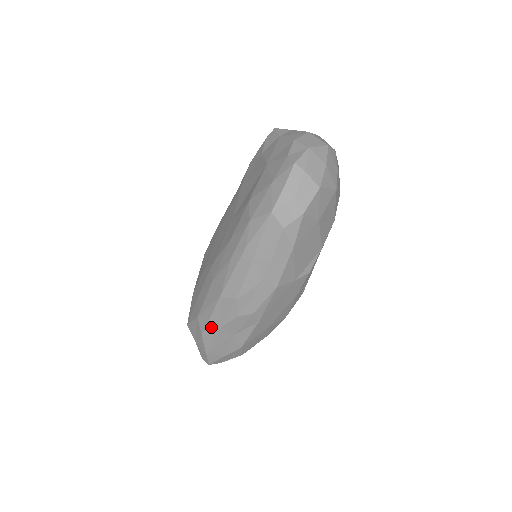
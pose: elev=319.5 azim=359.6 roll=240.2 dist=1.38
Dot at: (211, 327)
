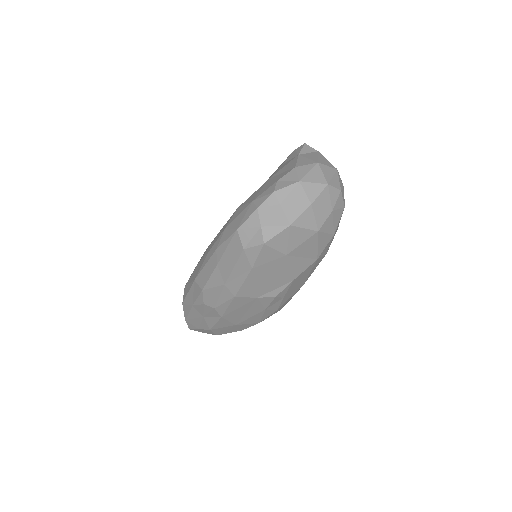
Dot at: (187, 301)
